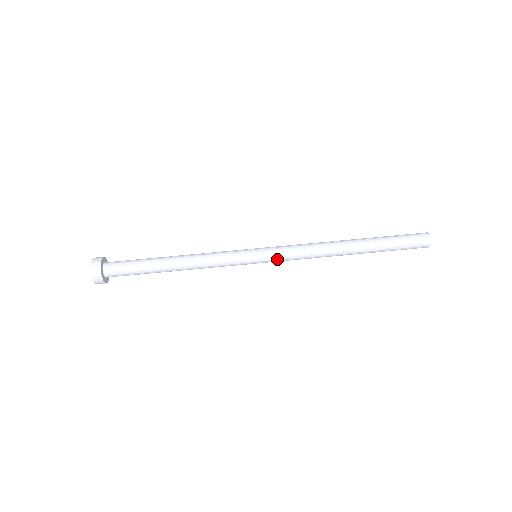
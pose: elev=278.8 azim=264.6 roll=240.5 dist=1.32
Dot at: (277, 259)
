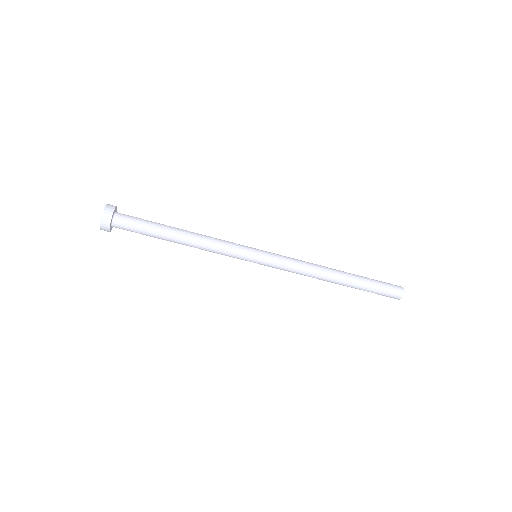
Dot at: (272, 267)
